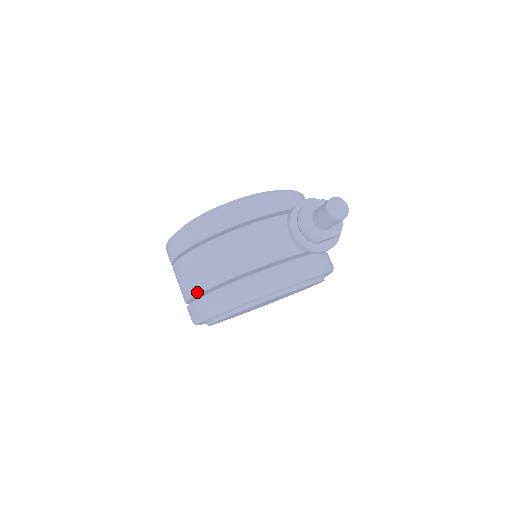
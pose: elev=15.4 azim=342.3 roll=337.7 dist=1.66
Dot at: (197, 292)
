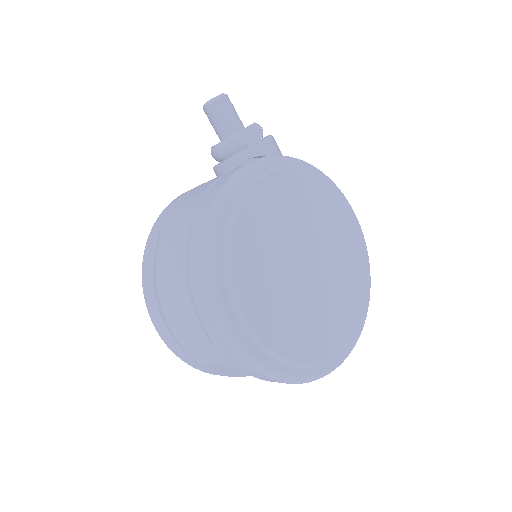
Dot at: (186, 292)
